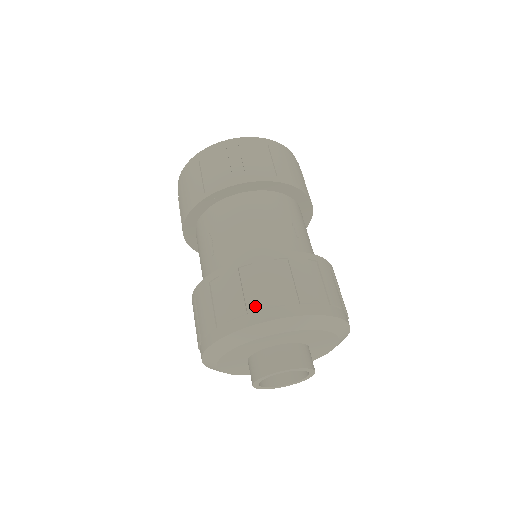
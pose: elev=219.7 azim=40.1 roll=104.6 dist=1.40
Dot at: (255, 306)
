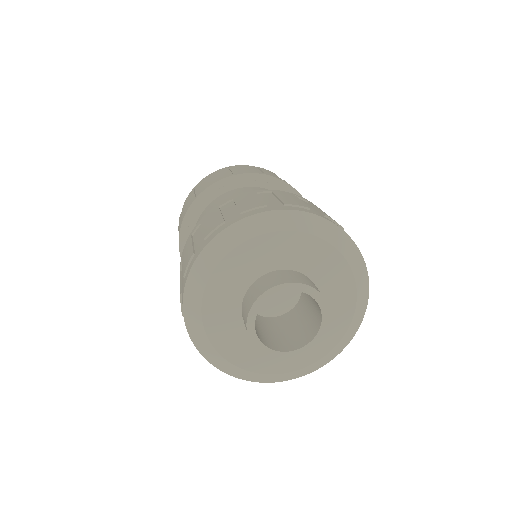
Dot at: (276, 204)
